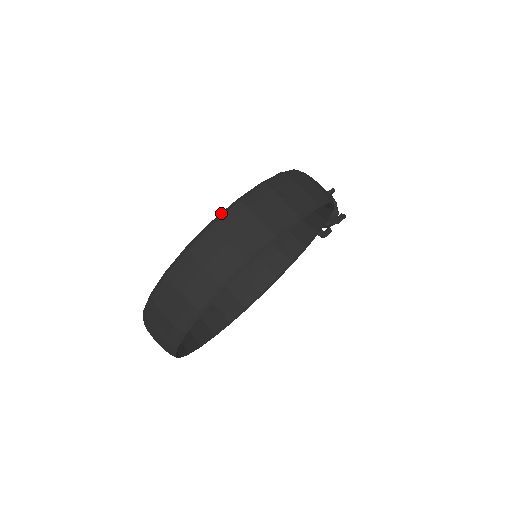
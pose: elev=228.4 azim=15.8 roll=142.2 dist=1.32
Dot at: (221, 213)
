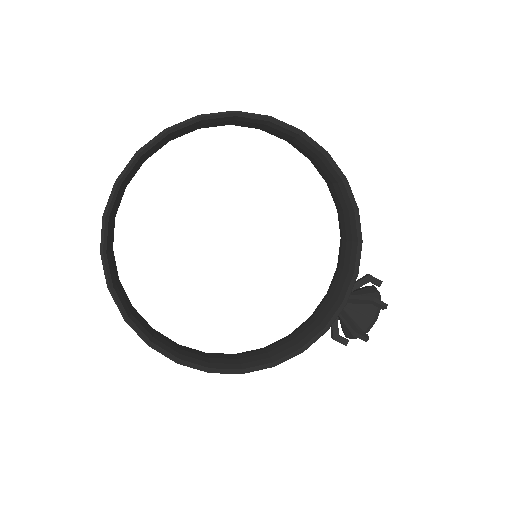
Dot at: occluded
